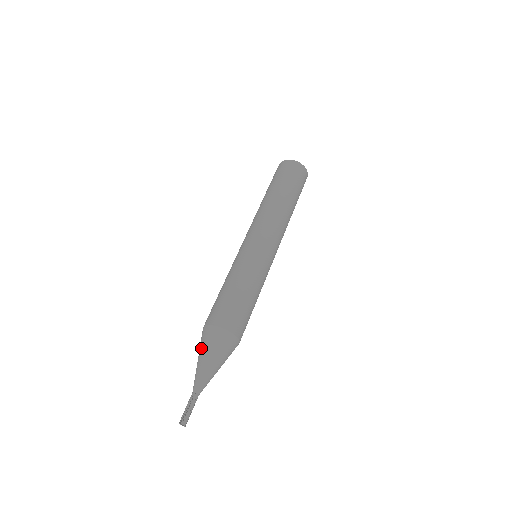
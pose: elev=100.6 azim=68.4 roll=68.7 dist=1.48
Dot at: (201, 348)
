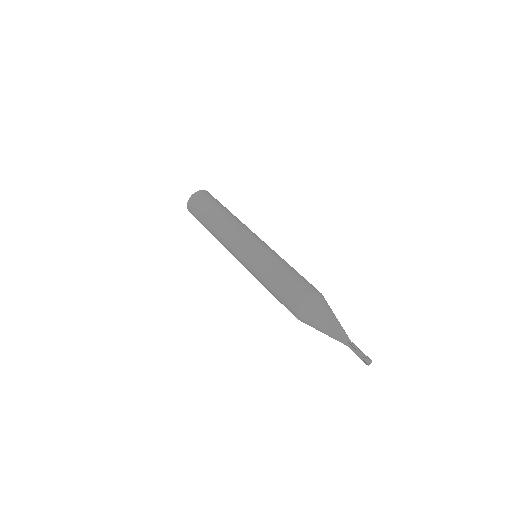
Dot at: (314, 322)
